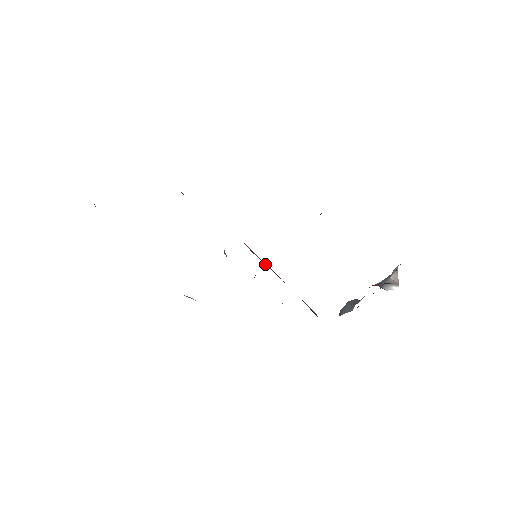
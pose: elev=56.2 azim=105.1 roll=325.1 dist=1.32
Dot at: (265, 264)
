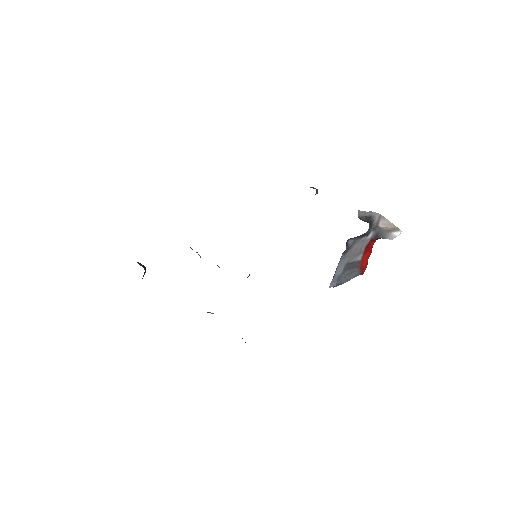
Dot at: occluded
